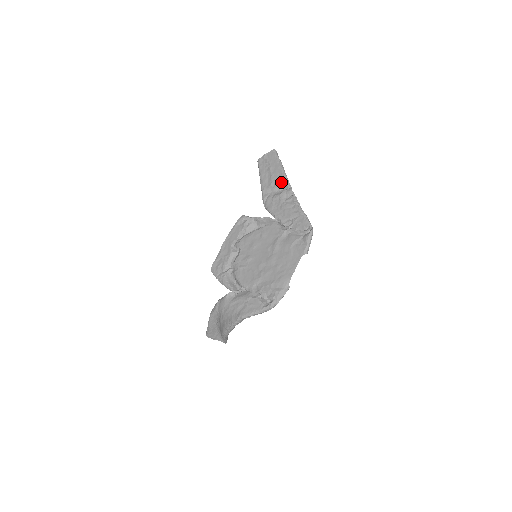
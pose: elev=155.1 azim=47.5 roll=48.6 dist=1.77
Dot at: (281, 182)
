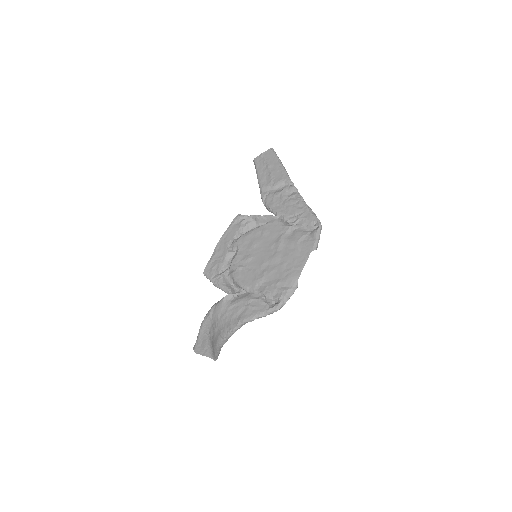
Dot at: (282, 179)
